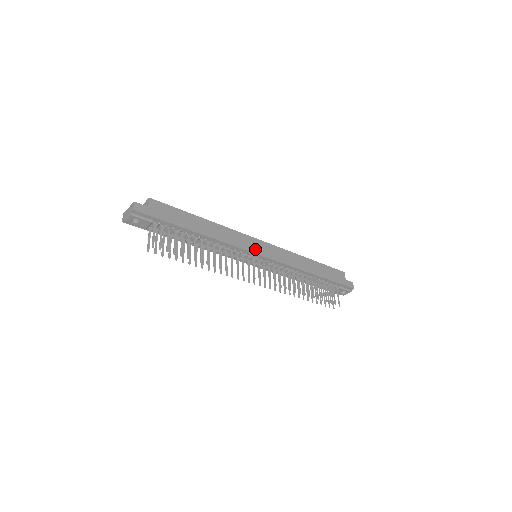
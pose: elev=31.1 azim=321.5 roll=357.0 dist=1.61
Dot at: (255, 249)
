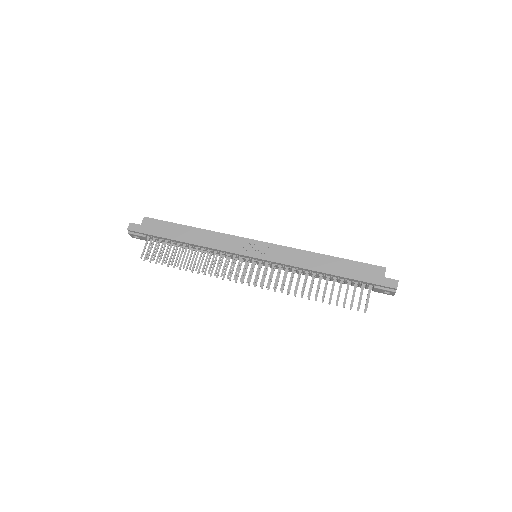
Dot at: (245, 250)
